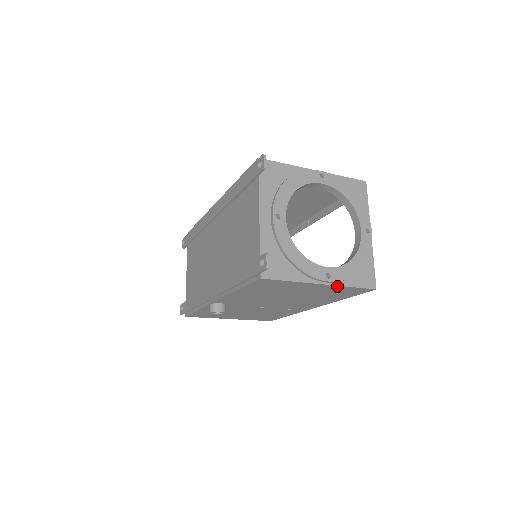
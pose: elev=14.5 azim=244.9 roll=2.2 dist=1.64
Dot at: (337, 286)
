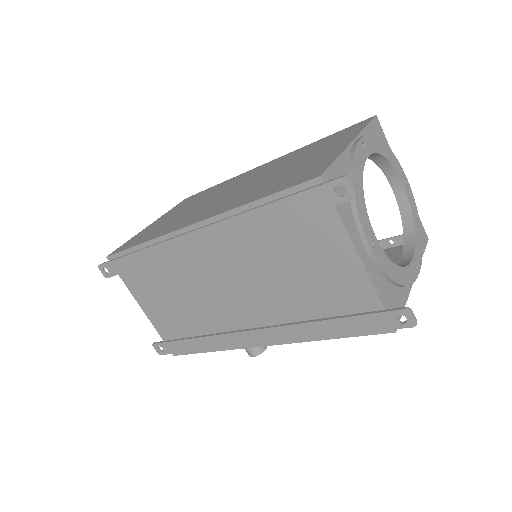
Dot at: occluded
